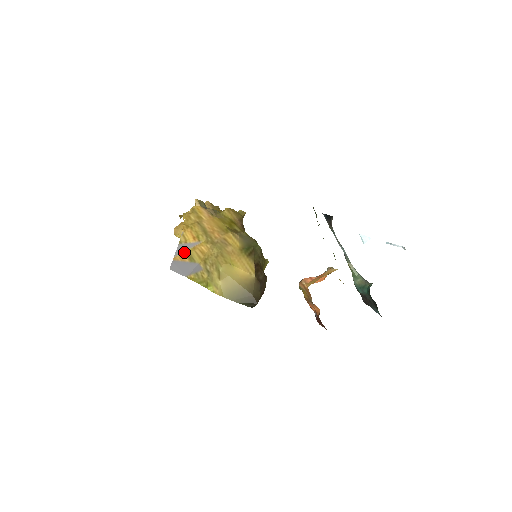
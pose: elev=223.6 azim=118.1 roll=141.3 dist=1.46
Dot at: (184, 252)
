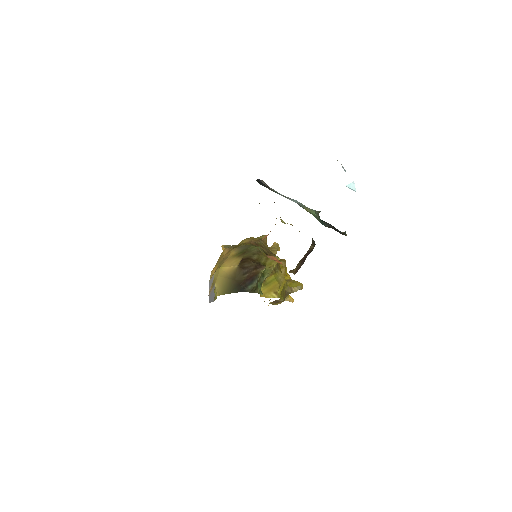
Dot at: occluded
